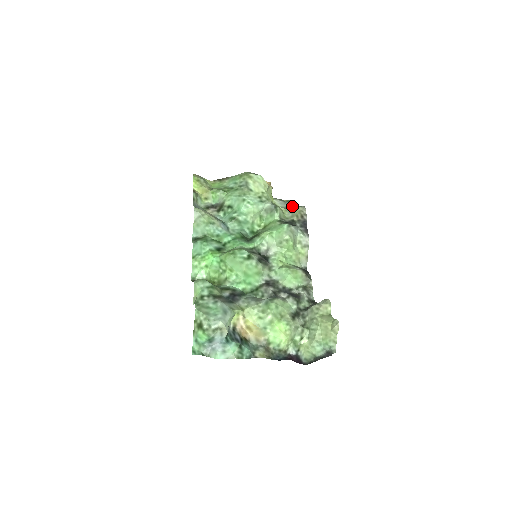
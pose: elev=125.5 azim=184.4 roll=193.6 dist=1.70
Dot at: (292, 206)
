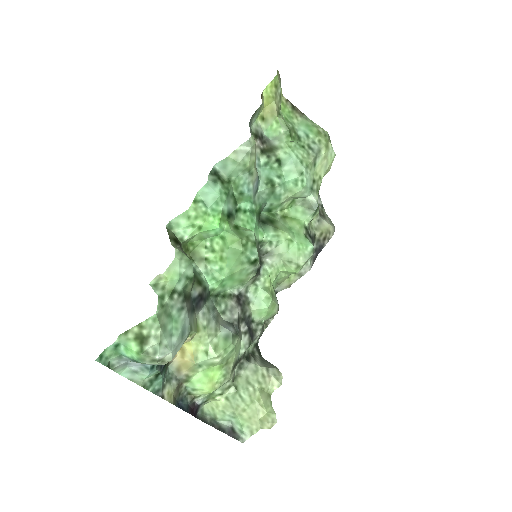
Dot at: (322, 209)
